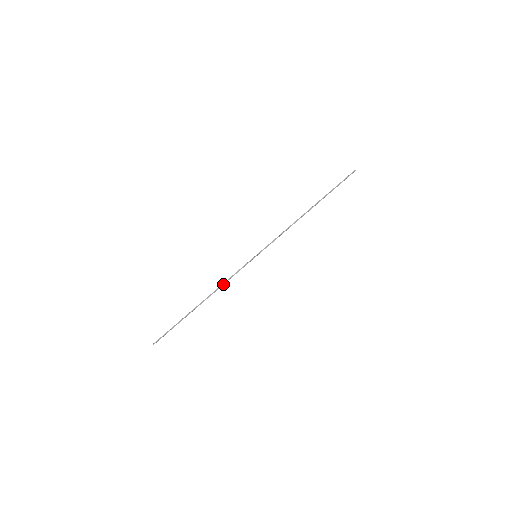
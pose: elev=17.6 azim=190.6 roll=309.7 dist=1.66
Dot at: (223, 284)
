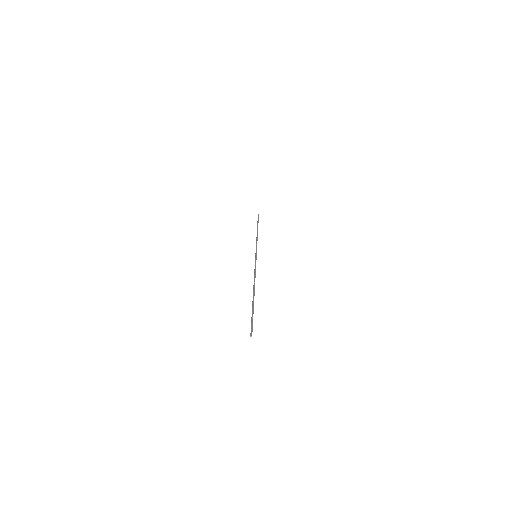
Dot at: (255, 275)
